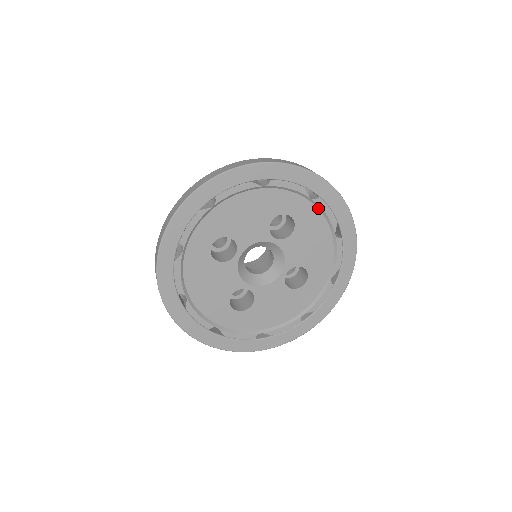
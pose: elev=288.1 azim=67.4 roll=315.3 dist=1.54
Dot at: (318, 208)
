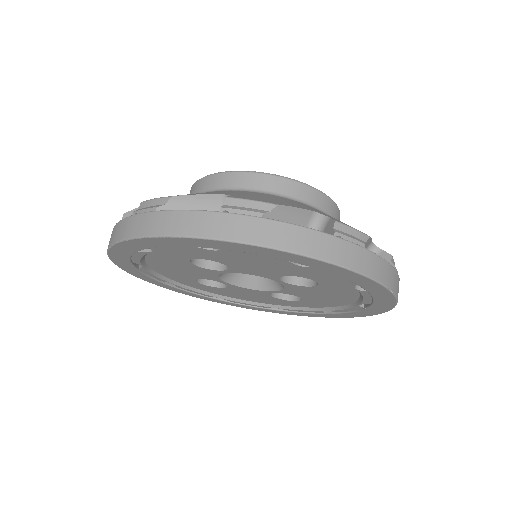
Dot at: occluded
